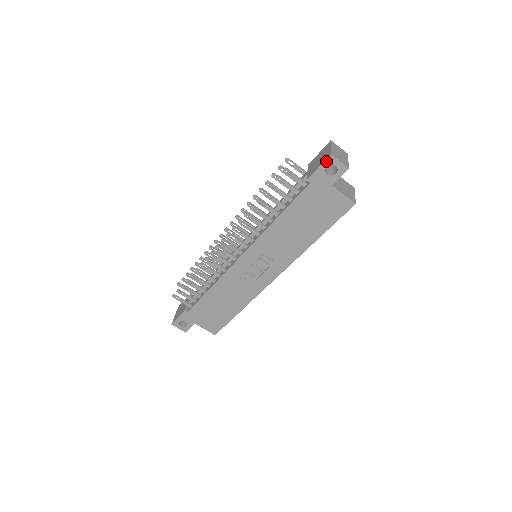
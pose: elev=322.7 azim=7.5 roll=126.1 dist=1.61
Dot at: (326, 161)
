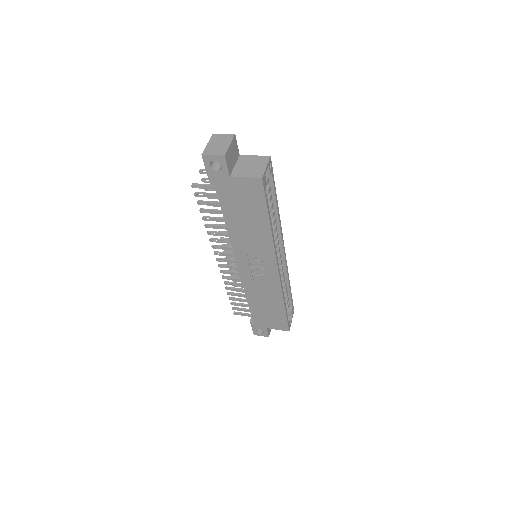
Dot at: (205, 162)
